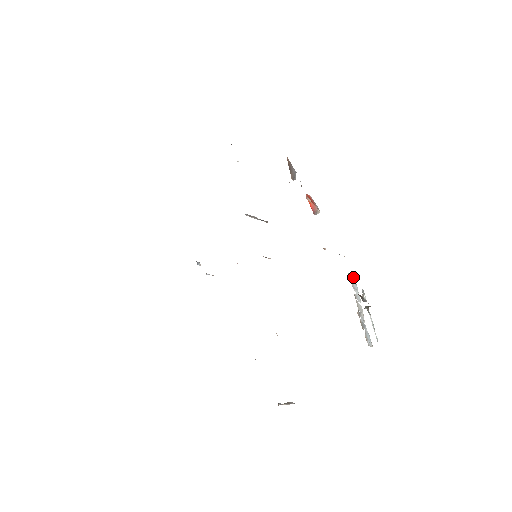
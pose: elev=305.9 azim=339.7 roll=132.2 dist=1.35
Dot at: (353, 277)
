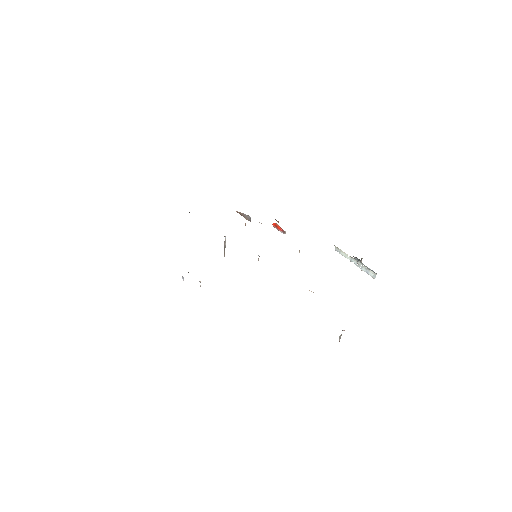
Dot at: (339, 252)
